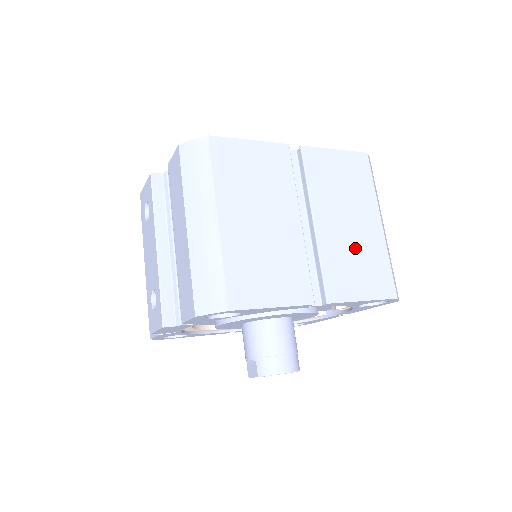
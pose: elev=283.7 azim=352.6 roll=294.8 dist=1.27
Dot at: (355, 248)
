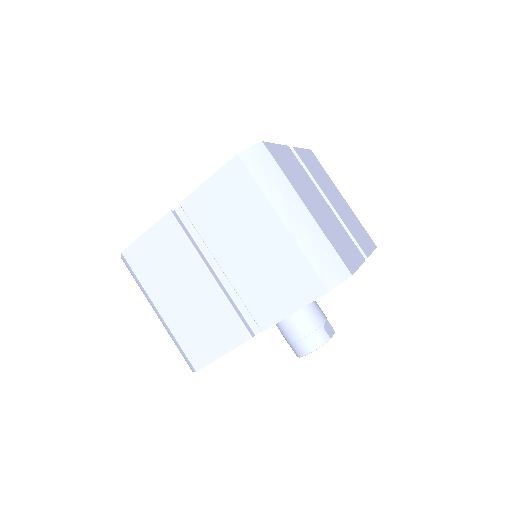
Dot at: (266, 268)
